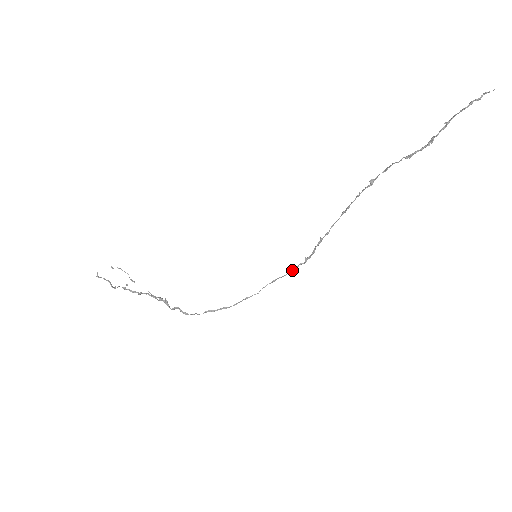
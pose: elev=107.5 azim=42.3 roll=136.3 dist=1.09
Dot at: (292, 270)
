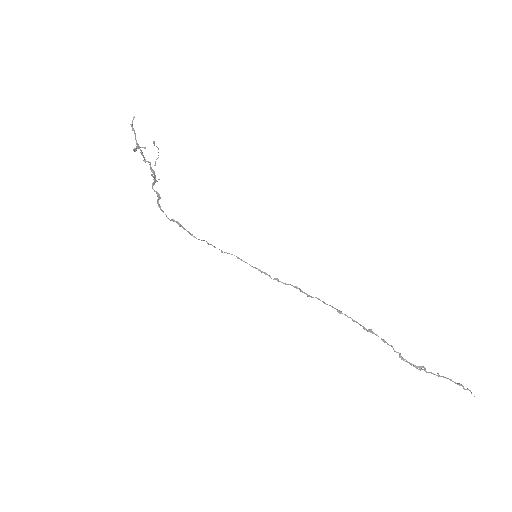
Dot at: (260, 271)
